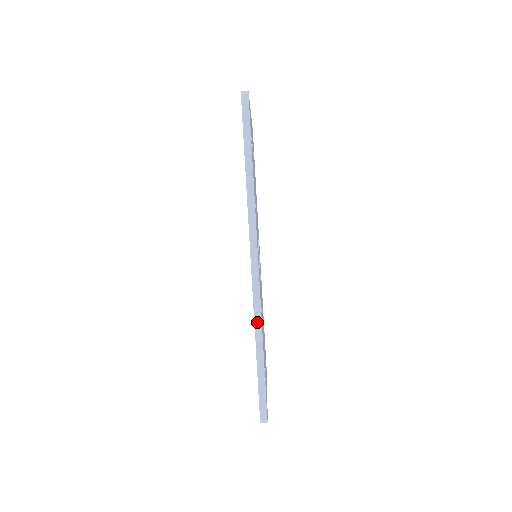
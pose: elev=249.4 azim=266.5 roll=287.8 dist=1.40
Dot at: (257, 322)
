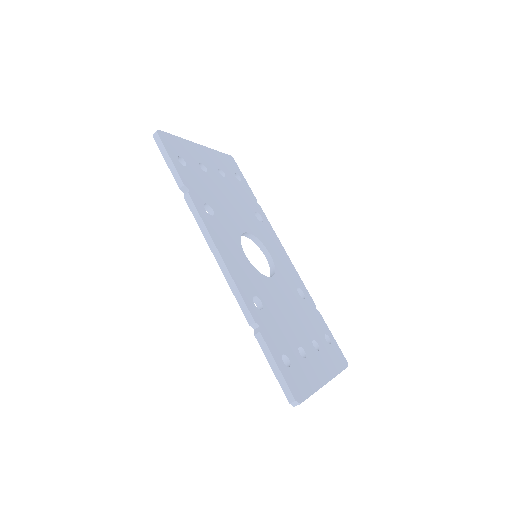
Dot at: (244, 310)
